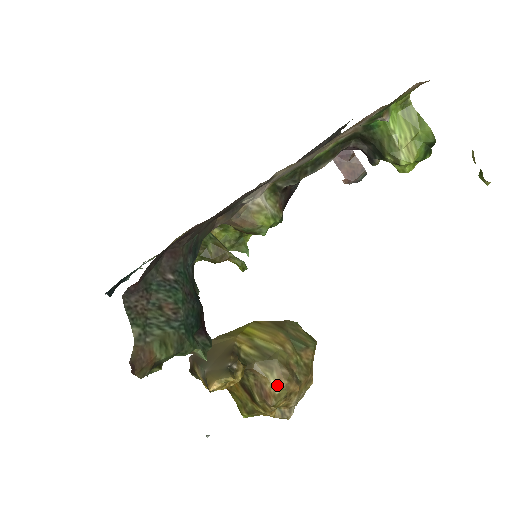
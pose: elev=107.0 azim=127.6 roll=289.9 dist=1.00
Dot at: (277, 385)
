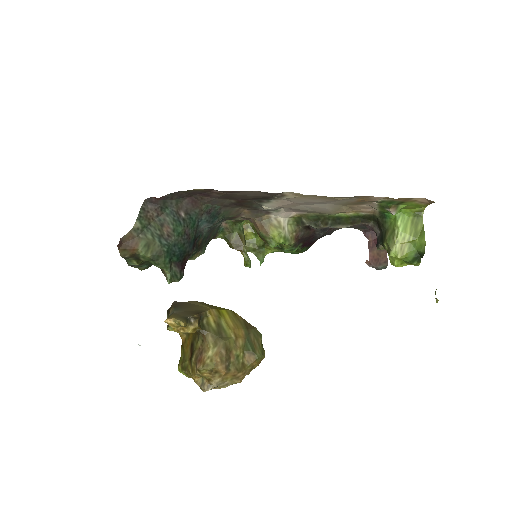
Dot at: (211, 357)
